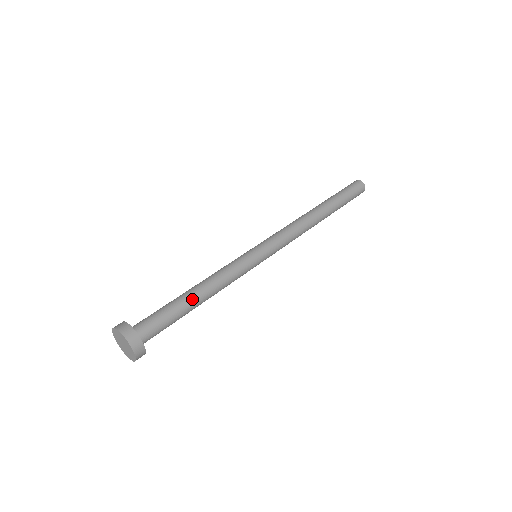
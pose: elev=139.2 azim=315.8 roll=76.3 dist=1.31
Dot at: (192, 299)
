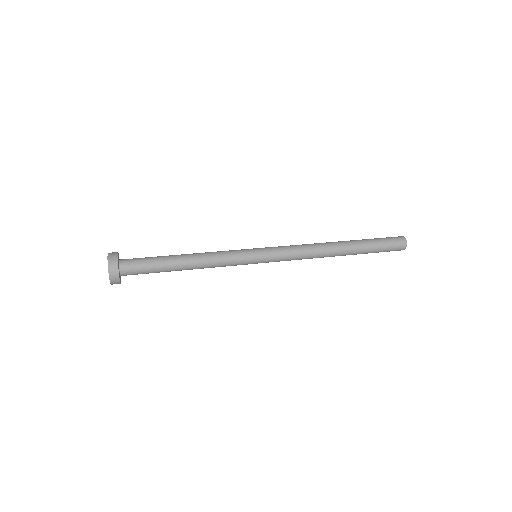
Dot at: (177, 259)
